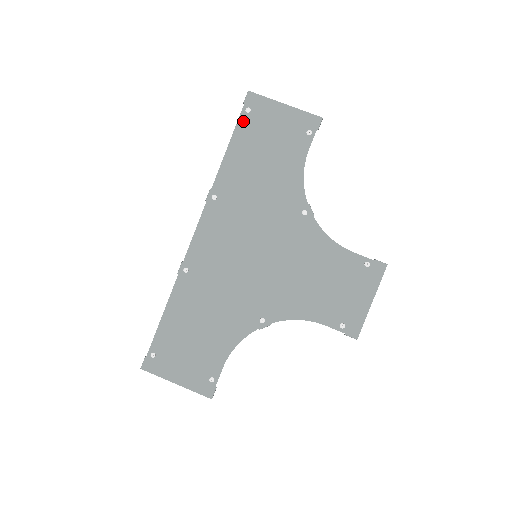
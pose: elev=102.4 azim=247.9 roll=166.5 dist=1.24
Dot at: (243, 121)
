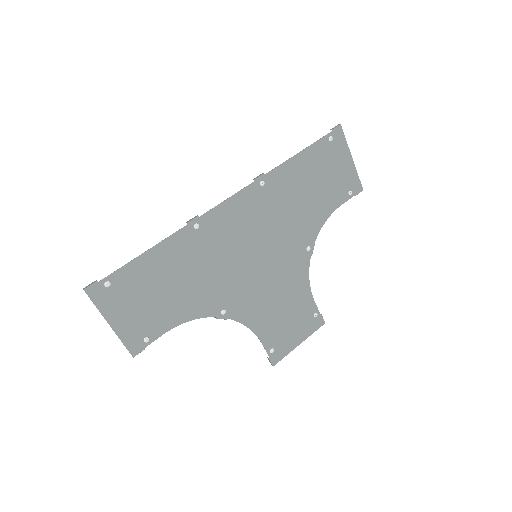
Dot at: (322, 143)
